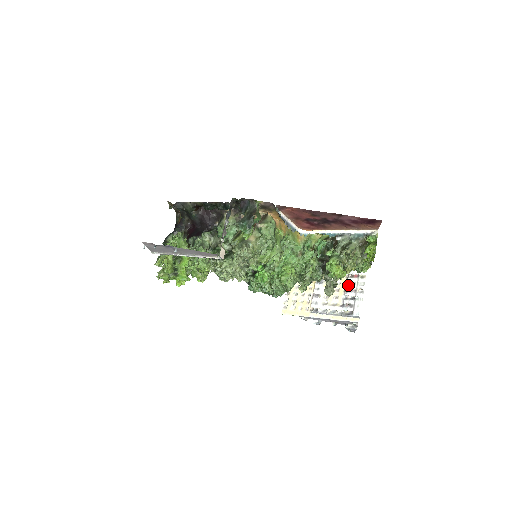
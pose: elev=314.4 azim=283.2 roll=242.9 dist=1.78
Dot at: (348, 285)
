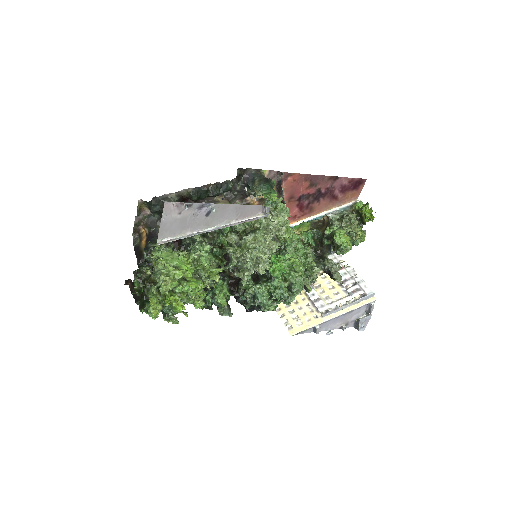
Dot at: occluded
